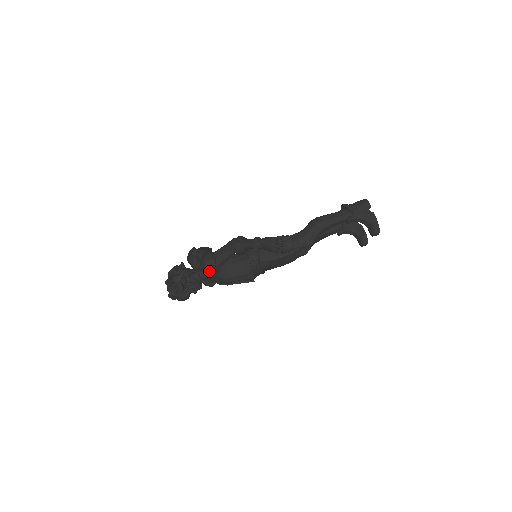
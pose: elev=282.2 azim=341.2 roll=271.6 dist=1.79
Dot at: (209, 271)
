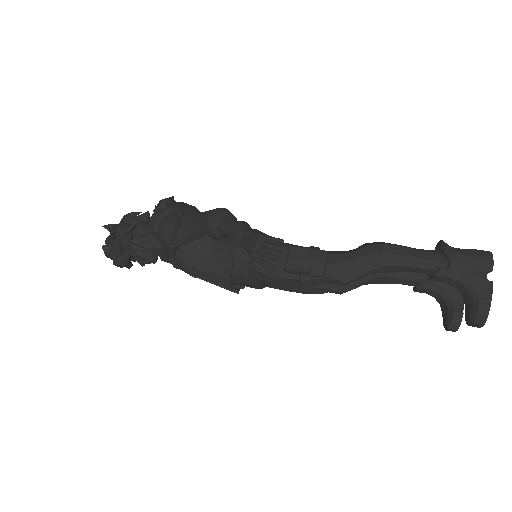
Dot at: (163, 242)
